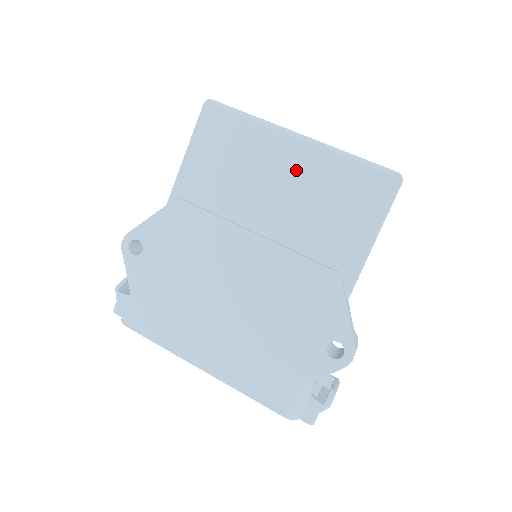
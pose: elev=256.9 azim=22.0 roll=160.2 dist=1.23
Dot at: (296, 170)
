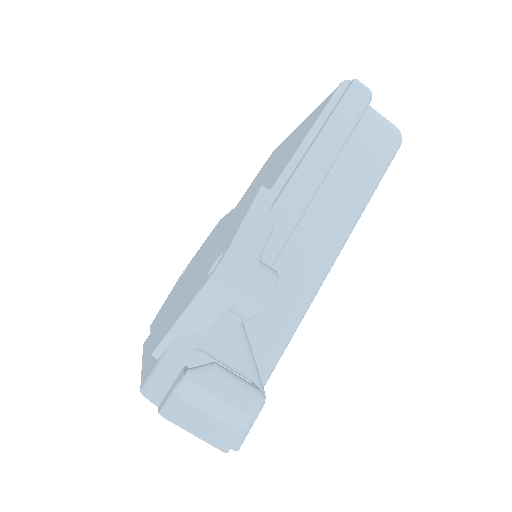
Dot at: (288, 144)
